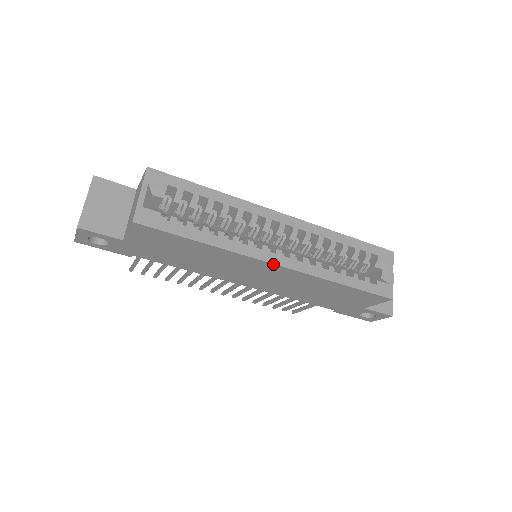
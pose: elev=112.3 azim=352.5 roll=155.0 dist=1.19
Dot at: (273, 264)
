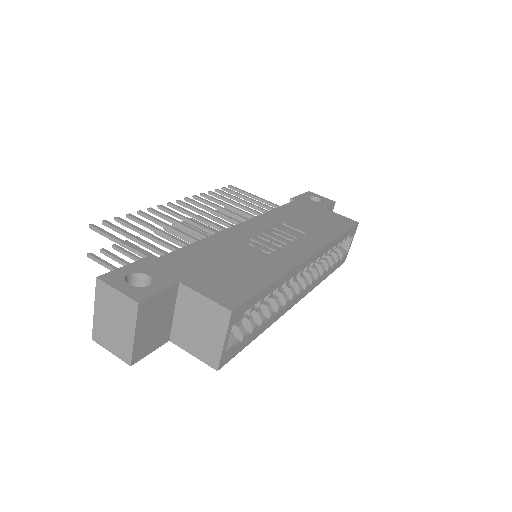
Dot at: (294, 304)
